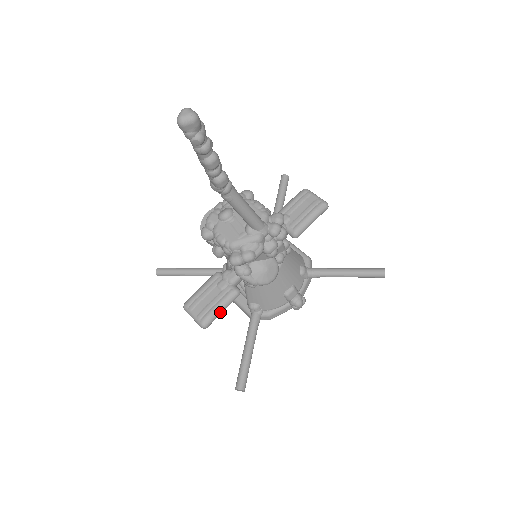
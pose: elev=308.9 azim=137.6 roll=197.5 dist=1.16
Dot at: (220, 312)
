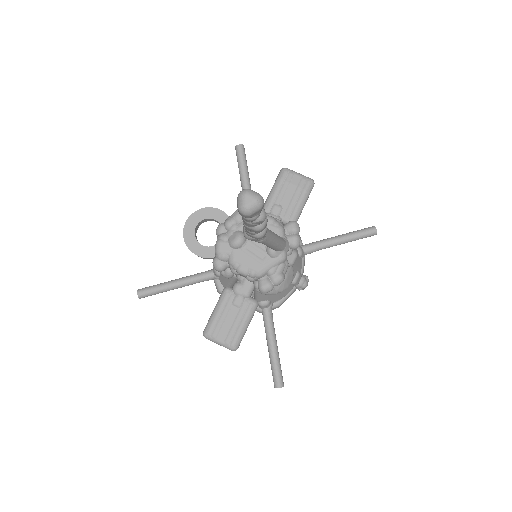
Dot at: (246, 330)
